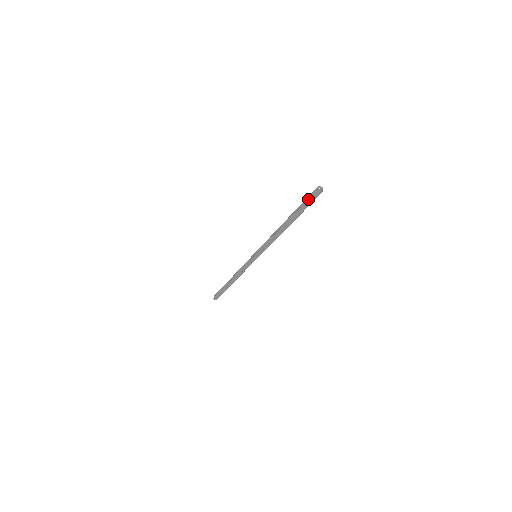
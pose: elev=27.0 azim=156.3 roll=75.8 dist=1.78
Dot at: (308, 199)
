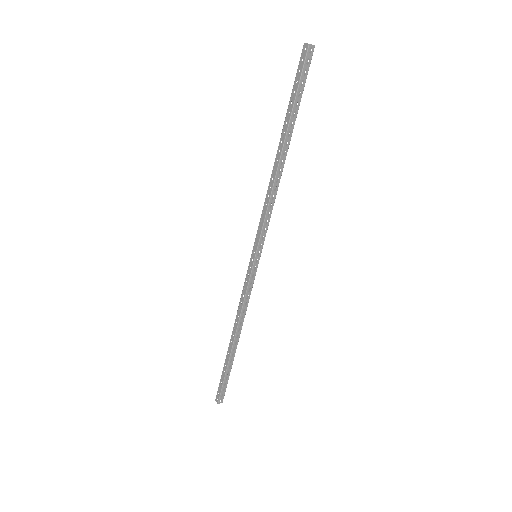
Dot at: occluded
